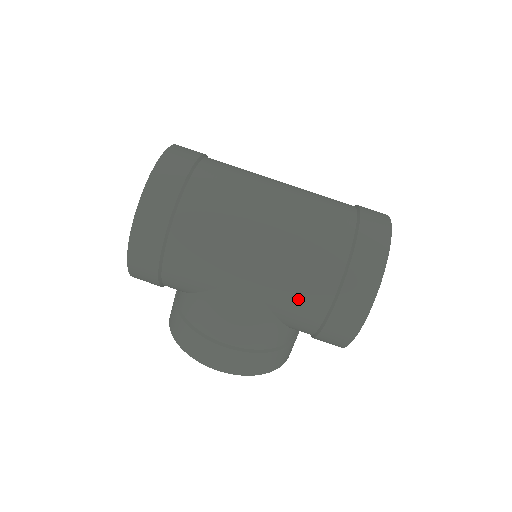
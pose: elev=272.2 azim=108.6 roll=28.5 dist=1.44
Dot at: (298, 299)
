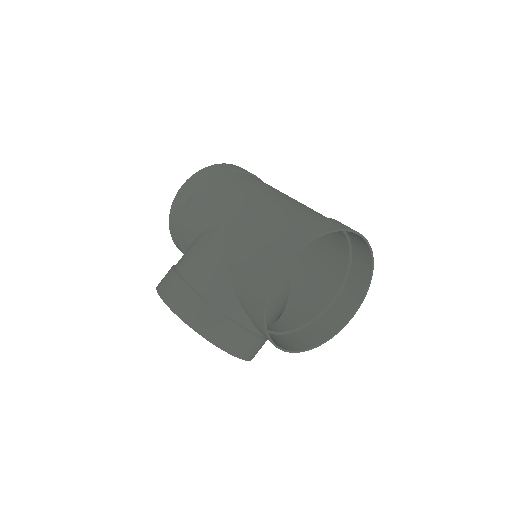
Dot at: (247, 242)
